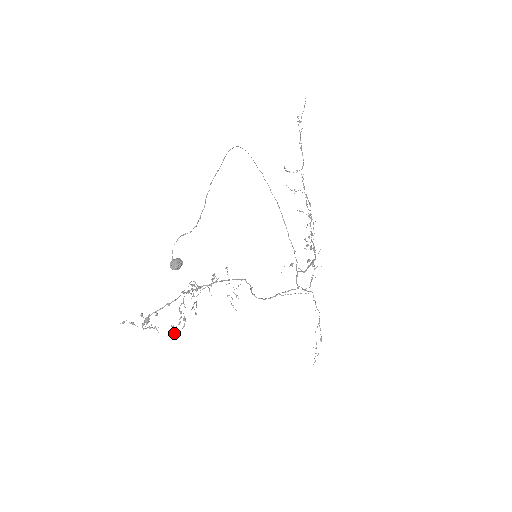
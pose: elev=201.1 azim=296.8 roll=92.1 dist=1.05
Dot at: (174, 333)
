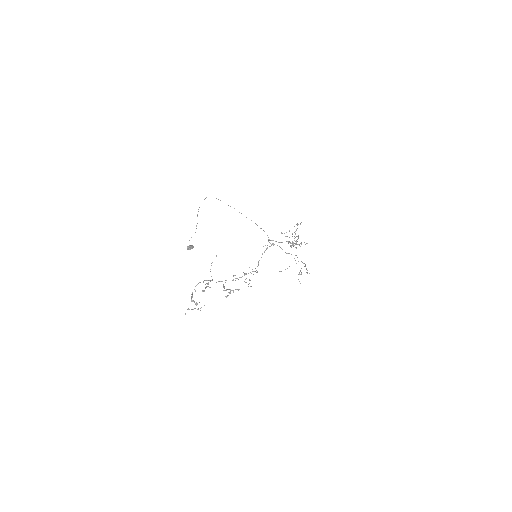
Dot at: occluded
